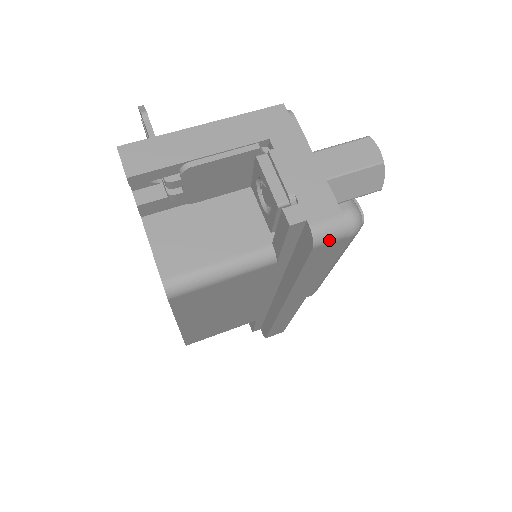
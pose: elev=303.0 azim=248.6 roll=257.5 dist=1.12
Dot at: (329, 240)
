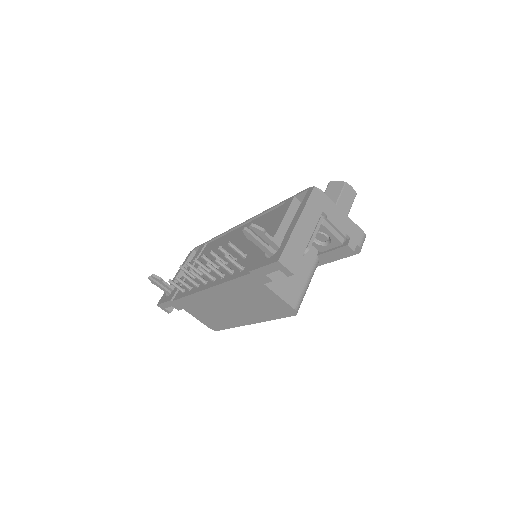
Dot at: occluded
